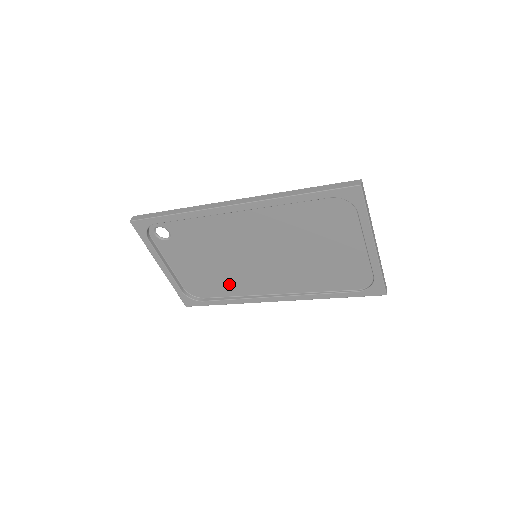
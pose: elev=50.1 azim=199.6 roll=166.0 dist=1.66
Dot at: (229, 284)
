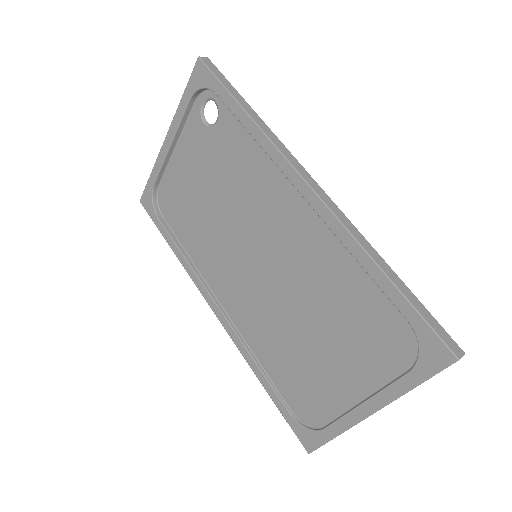
Dot at: (199, 240)
